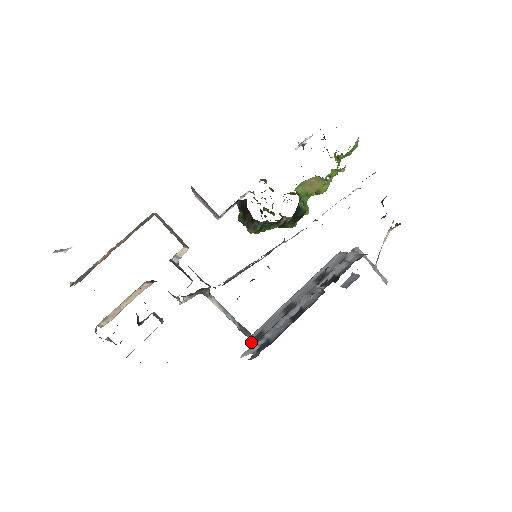
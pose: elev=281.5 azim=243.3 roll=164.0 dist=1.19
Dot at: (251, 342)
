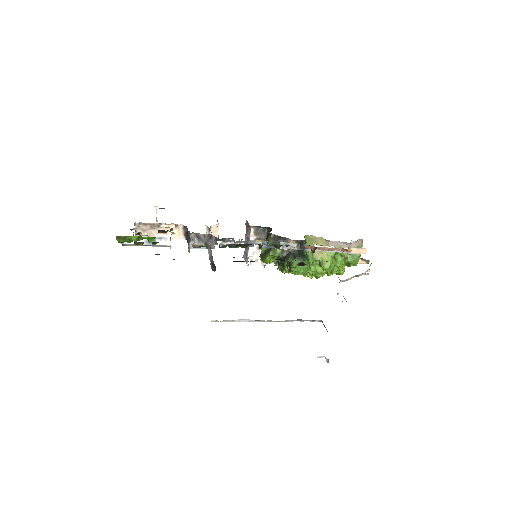
Dot at: occluded
